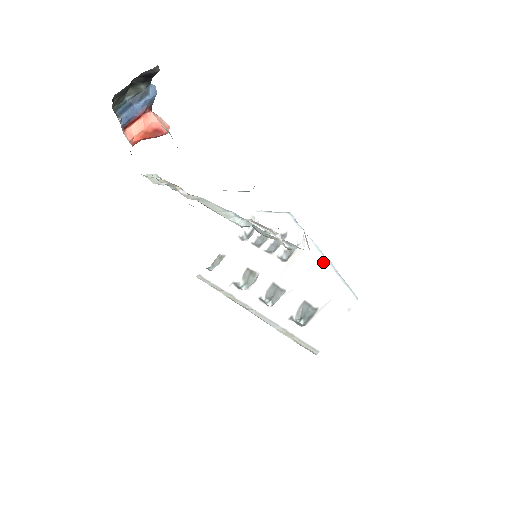
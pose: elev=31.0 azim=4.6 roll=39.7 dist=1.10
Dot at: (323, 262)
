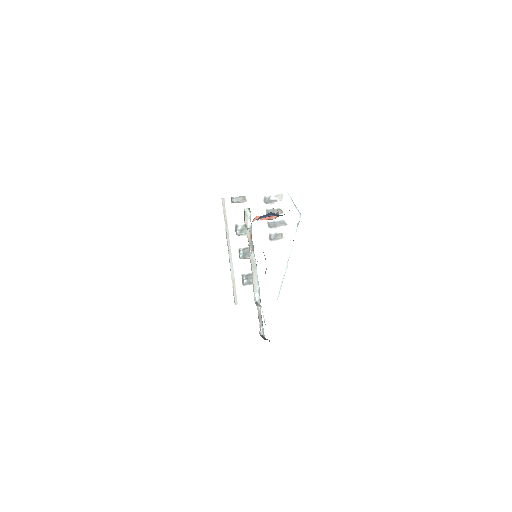
Dot at: (284, 264)
